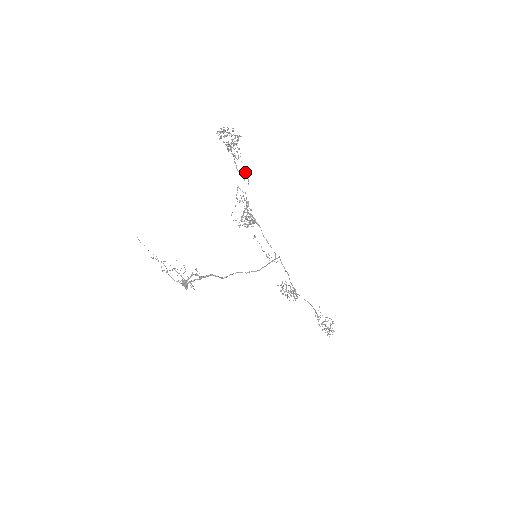
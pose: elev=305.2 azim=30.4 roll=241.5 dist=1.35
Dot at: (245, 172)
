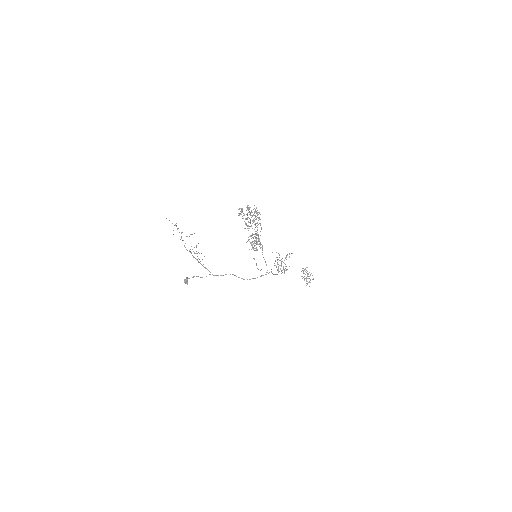
Dot at: (260, 224)
